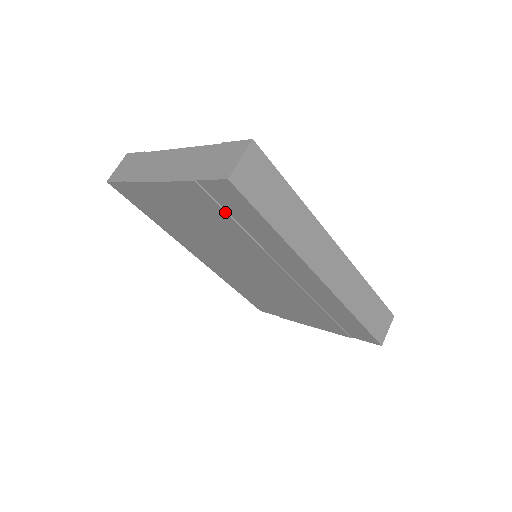
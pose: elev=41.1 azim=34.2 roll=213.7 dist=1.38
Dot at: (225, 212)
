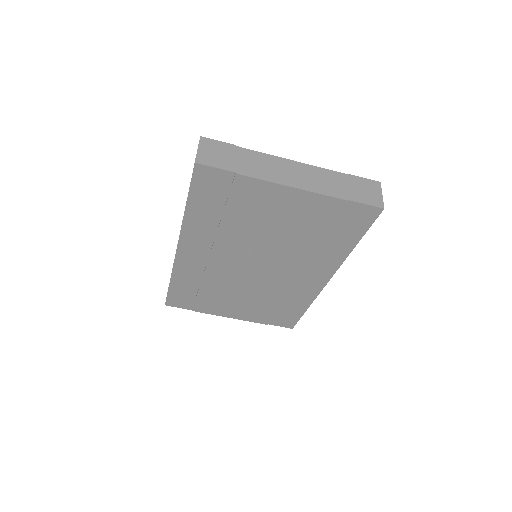
Dot at: (331, 225)
